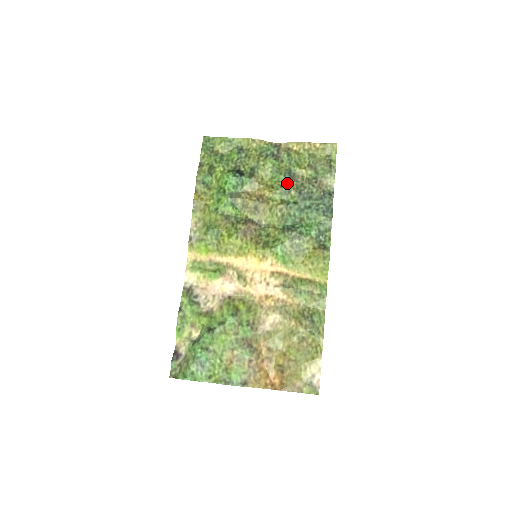
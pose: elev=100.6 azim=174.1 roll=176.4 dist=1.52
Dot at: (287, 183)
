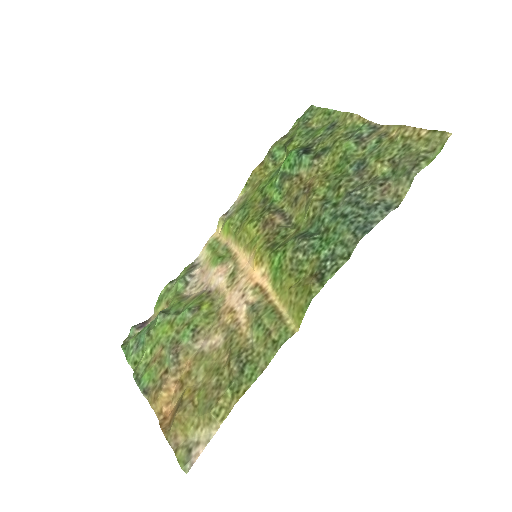
Dot at: (345, 176)
